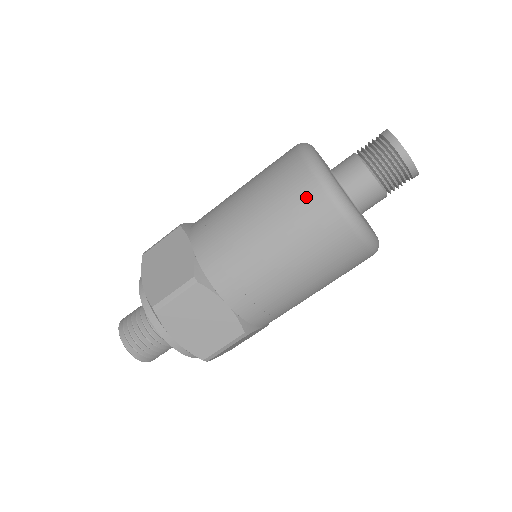
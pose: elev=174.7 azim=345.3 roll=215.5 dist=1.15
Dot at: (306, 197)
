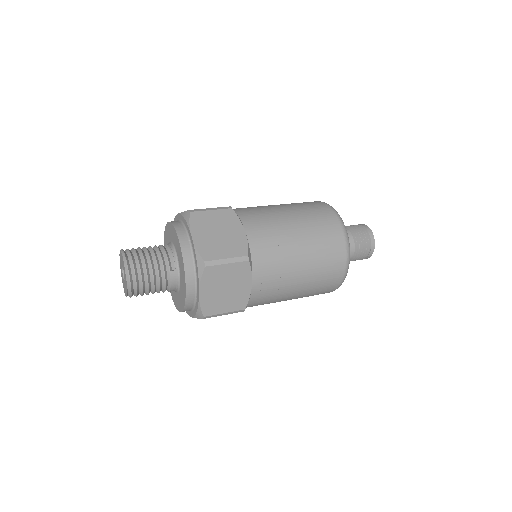
Dot at: (335, 243)
